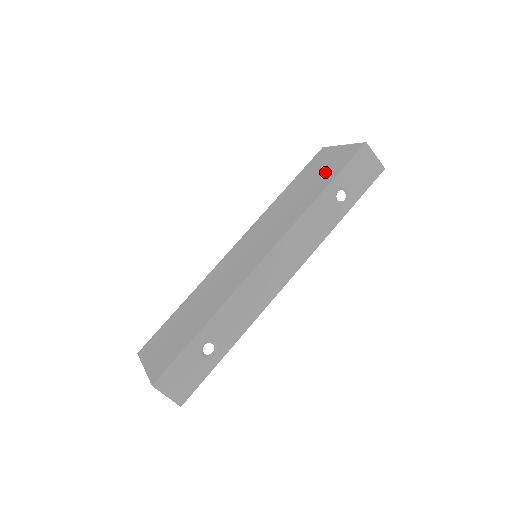
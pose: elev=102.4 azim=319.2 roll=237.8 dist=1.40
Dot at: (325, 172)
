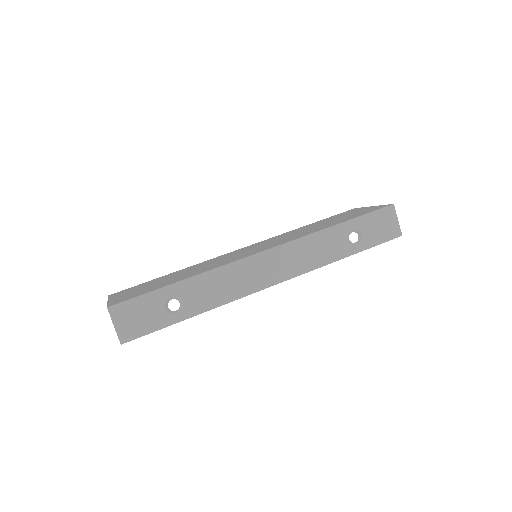
Dot at: (348, 216)
